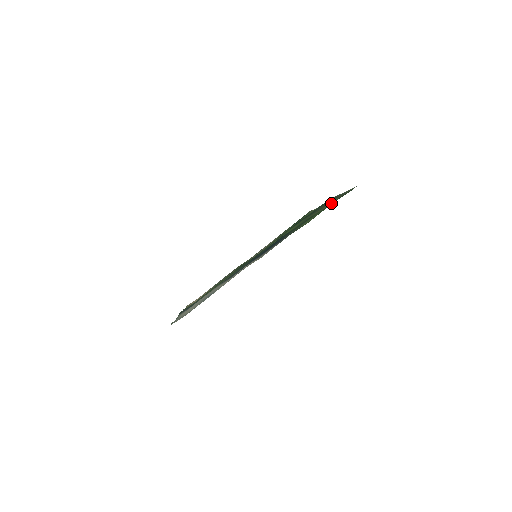
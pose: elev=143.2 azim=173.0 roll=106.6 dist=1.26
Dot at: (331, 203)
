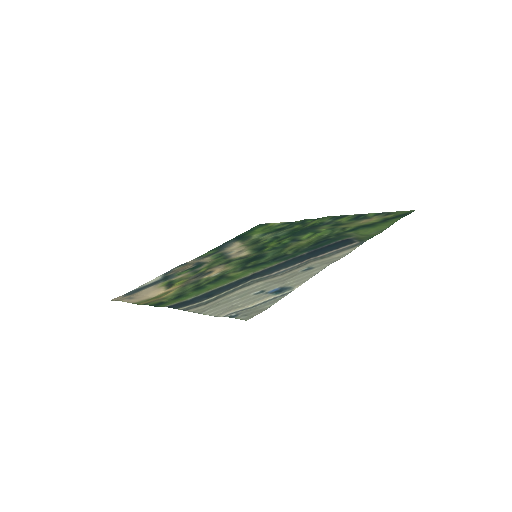
Dot at: (375, 219)
